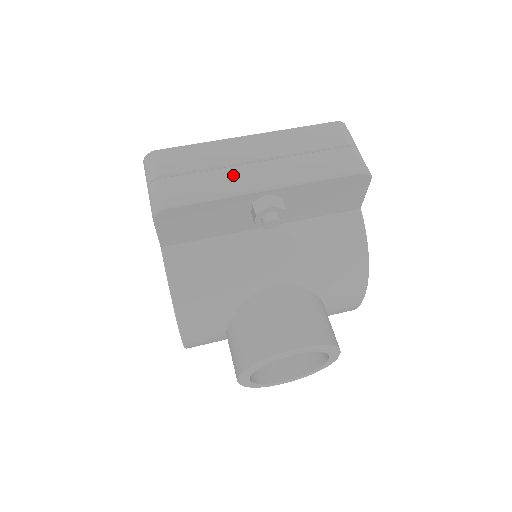
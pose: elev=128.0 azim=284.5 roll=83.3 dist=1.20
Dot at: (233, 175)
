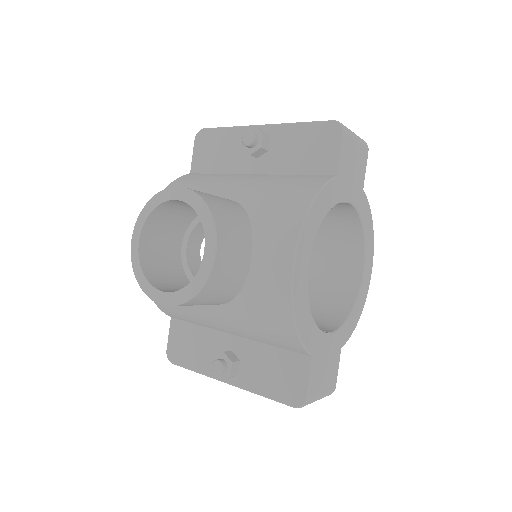
Dot at: occluded
